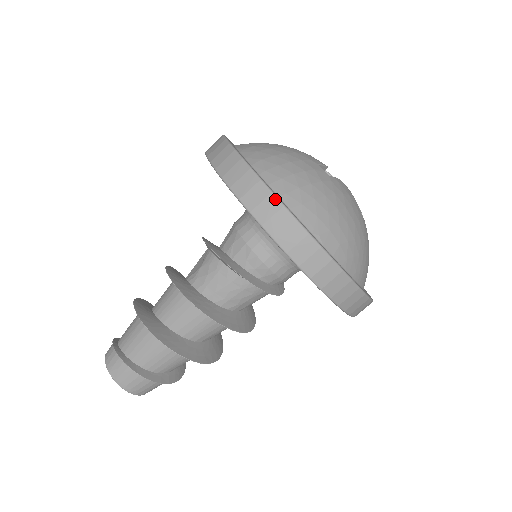
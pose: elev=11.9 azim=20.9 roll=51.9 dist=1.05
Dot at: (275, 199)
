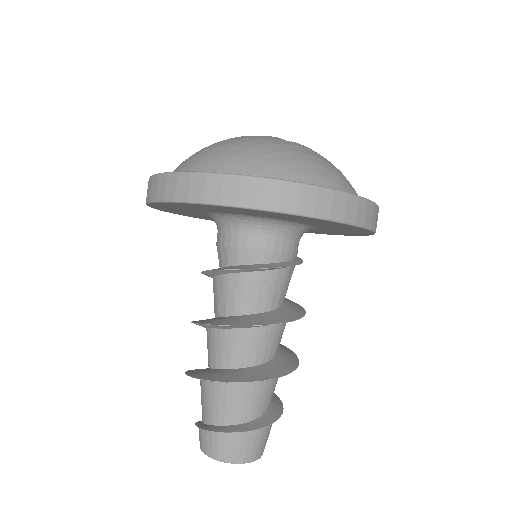
Dot at: (162, 175)
